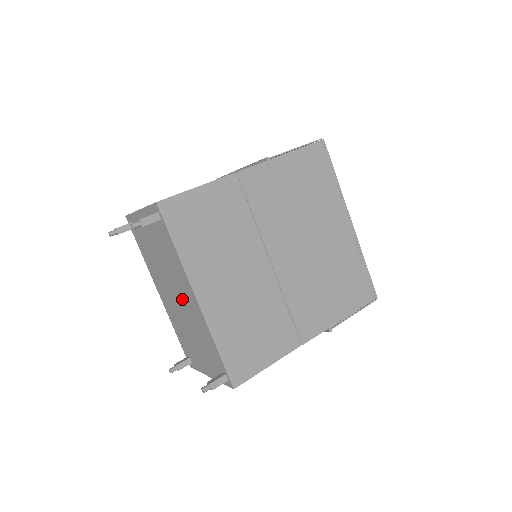
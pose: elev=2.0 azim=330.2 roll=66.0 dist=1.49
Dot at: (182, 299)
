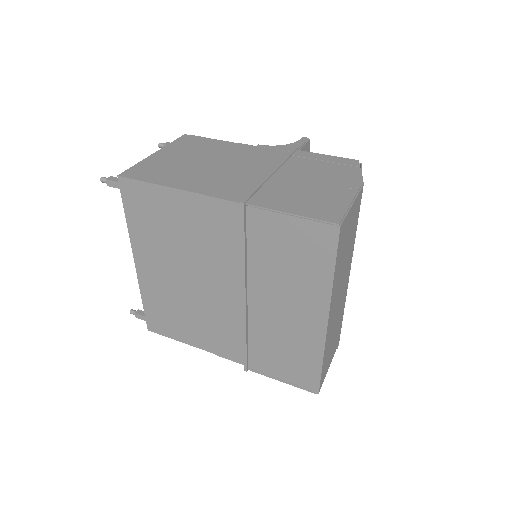
Dot at: occluded
